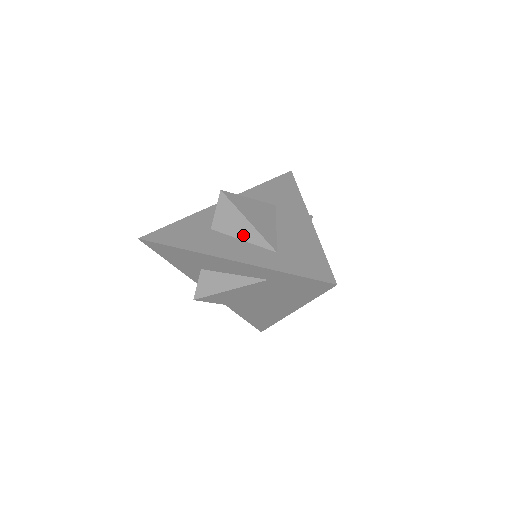
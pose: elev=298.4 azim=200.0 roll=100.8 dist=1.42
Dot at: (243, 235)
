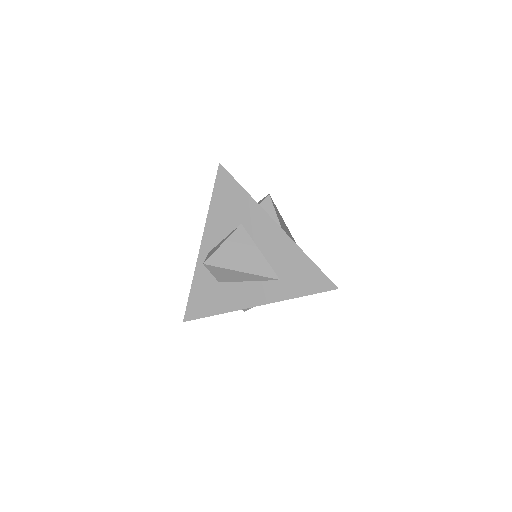
Dot at: (246, 279)
